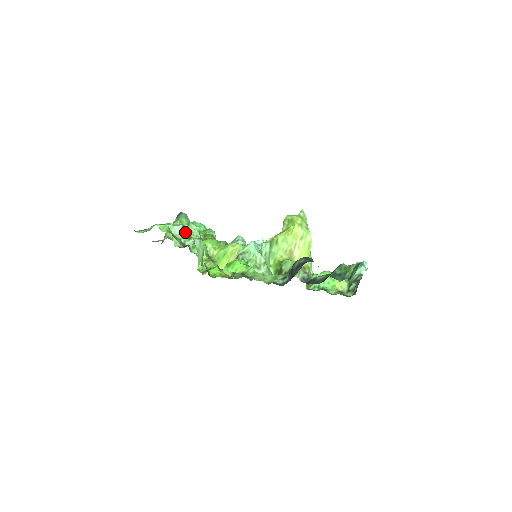
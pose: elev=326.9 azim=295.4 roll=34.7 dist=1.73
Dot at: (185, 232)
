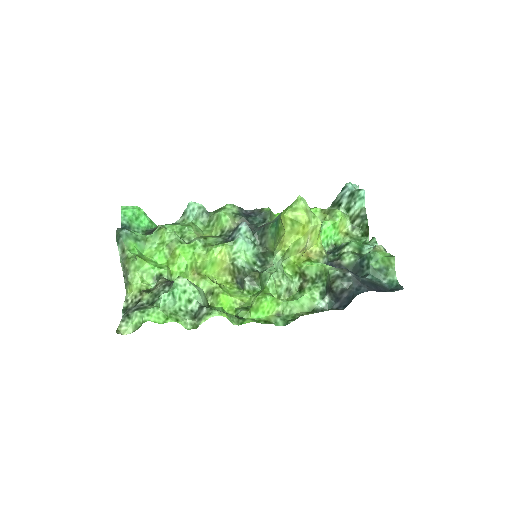
Dot at: (179, 297)
